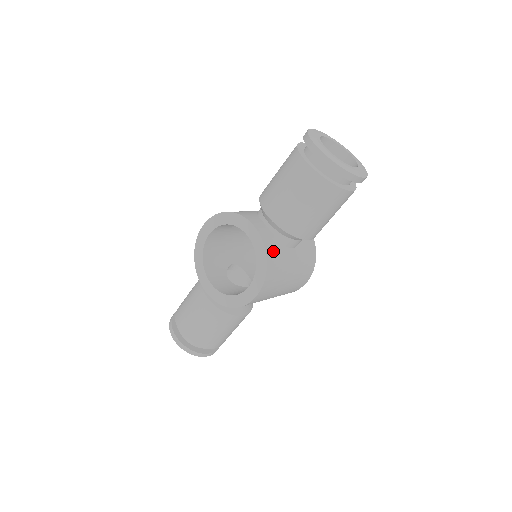
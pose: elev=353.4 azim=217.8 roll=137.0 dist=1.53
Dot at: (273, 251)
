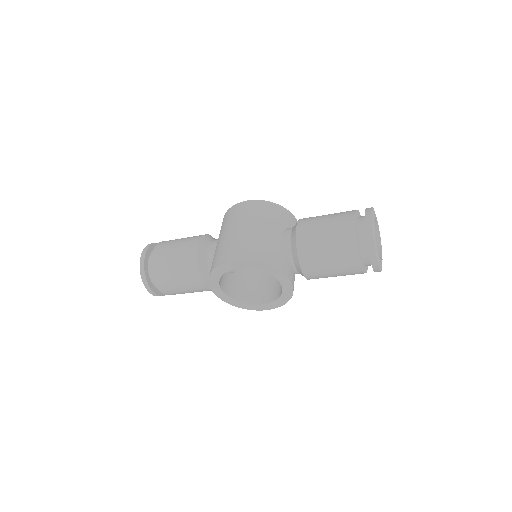
Dot at: occluded
